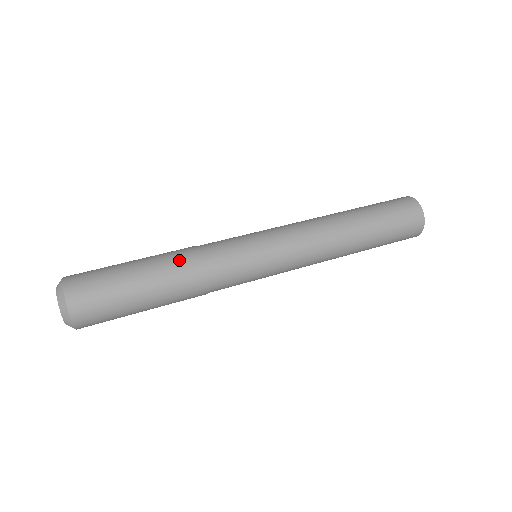
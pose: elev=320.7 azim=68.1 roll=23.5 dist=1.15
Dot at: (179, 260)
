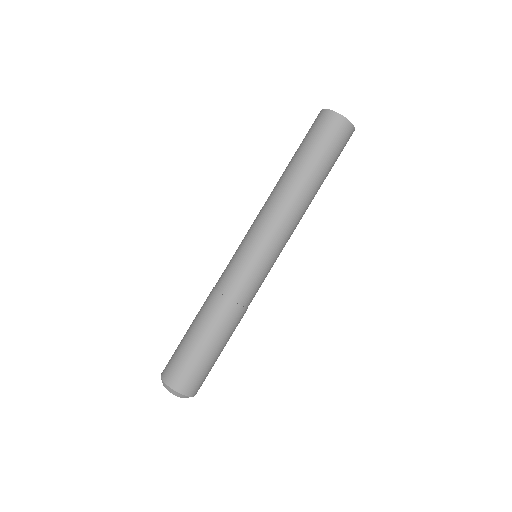
Dot at: (215, 311)
